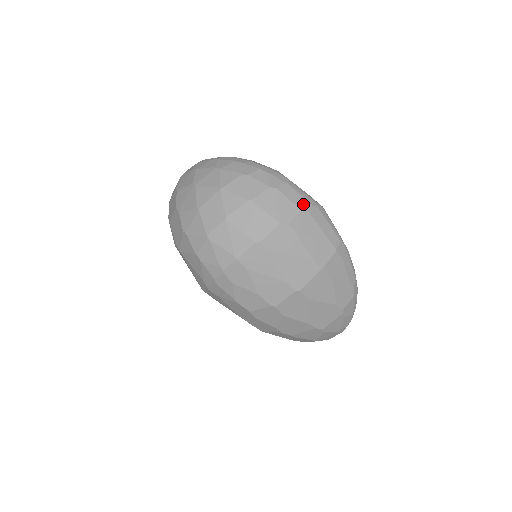
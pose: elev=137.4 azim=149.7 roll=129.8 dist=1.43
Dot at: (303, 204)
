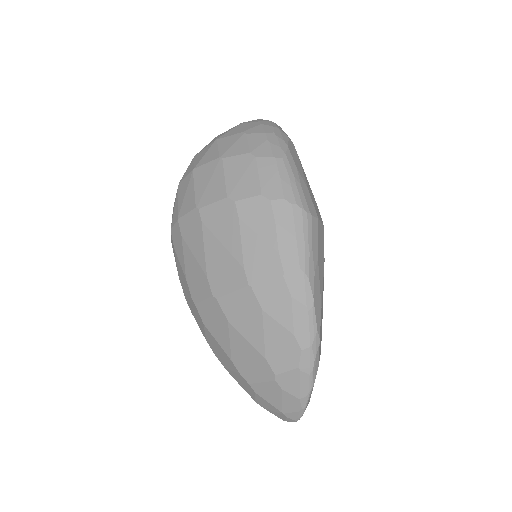
Dot at: (272, 190)
